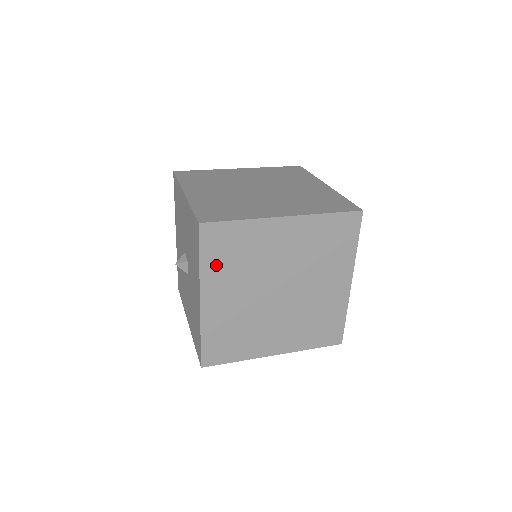
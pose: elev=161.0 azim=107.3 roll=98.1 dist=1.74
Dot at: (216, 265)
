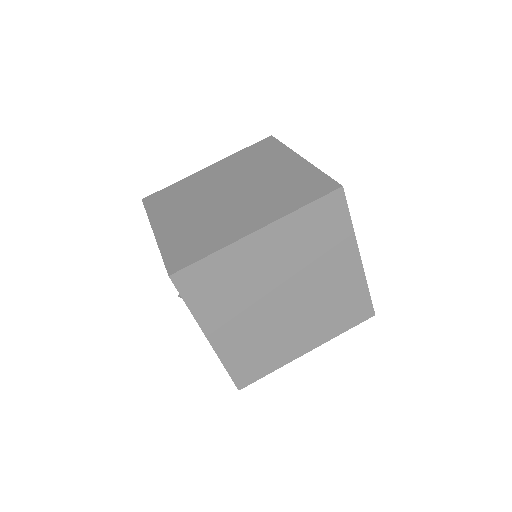
Dot at: occluded
